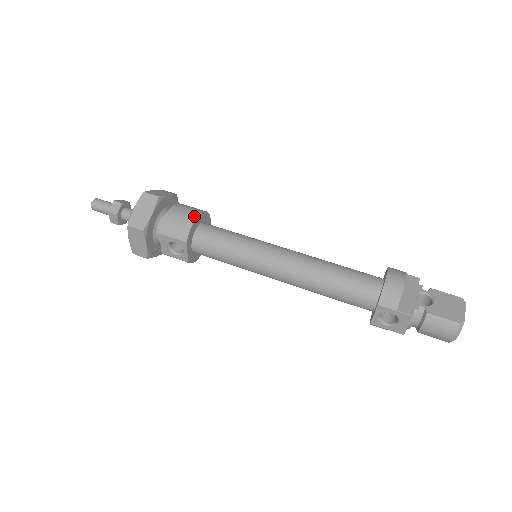
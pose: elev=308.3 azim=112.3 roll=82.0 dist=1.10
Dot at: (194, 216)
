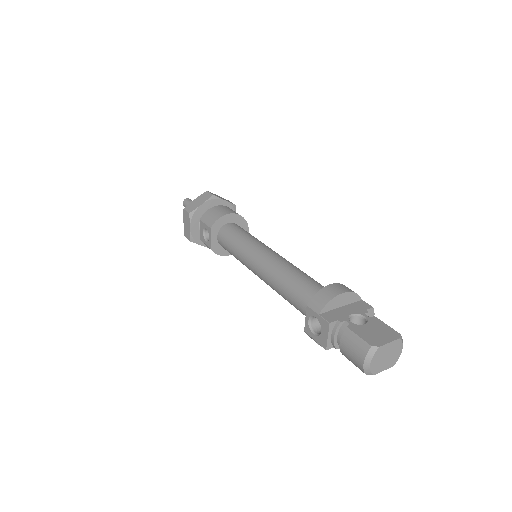
Dot at: (227, 213)
